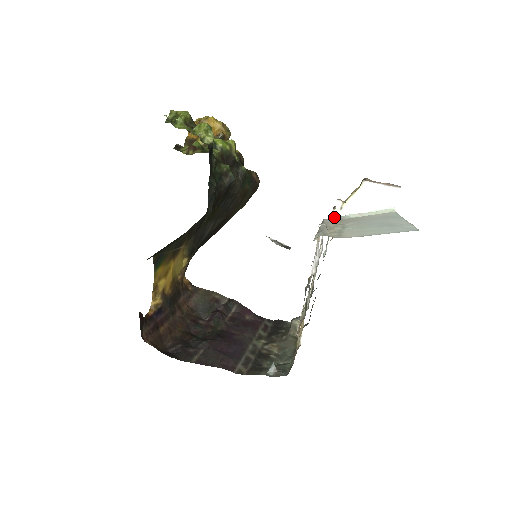
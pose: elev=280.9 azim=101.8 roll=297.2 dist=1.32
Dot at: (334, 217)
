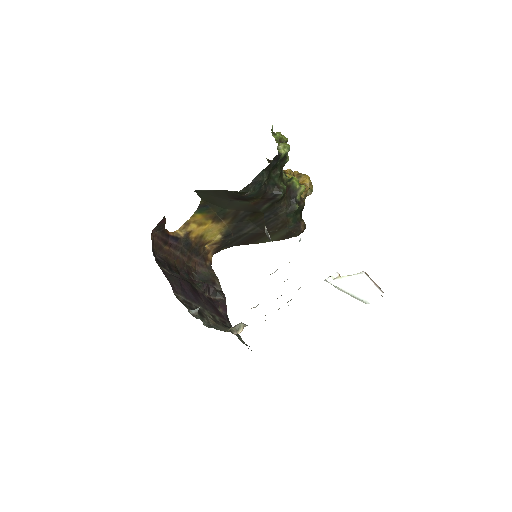
Dot at: occluded
